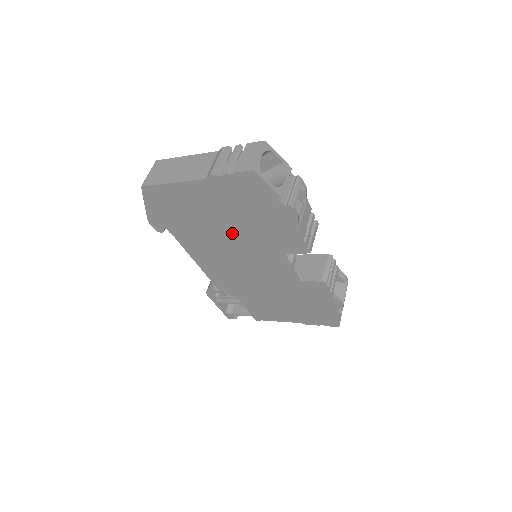
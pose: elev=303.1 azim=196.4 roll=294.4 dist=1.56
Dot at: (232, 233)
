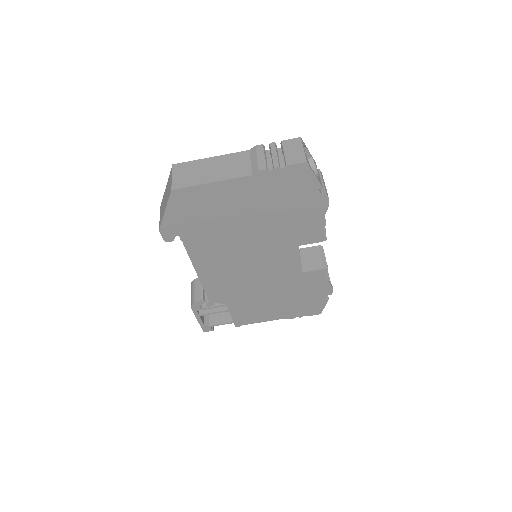
Dot at: (254, 231)
